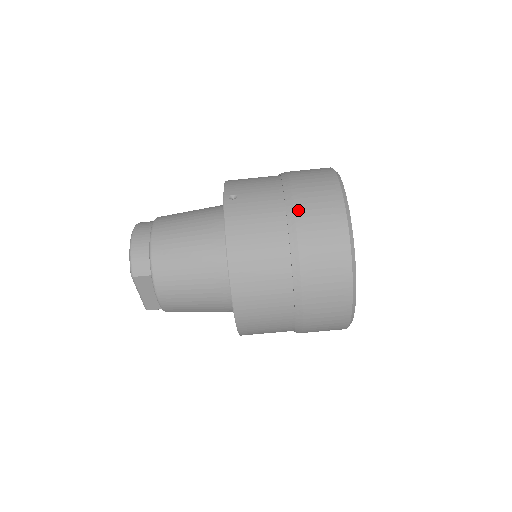
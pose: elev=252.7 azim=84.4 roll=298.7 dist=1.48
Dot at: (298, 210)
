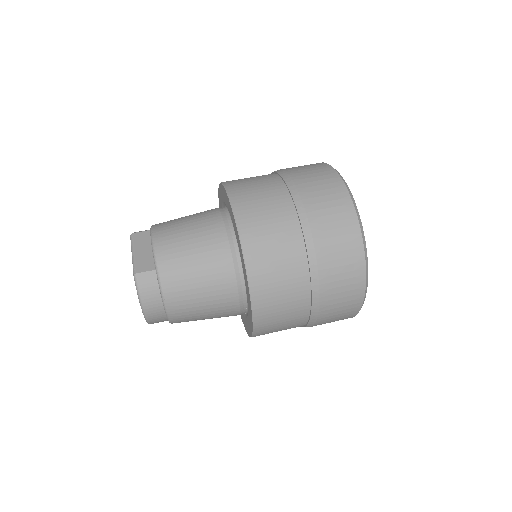
Dot at: occluded
